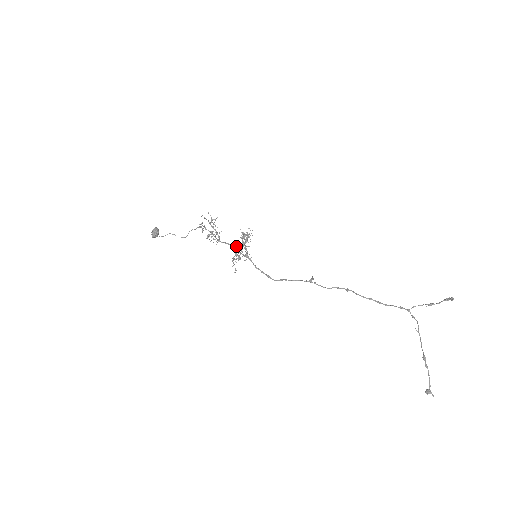
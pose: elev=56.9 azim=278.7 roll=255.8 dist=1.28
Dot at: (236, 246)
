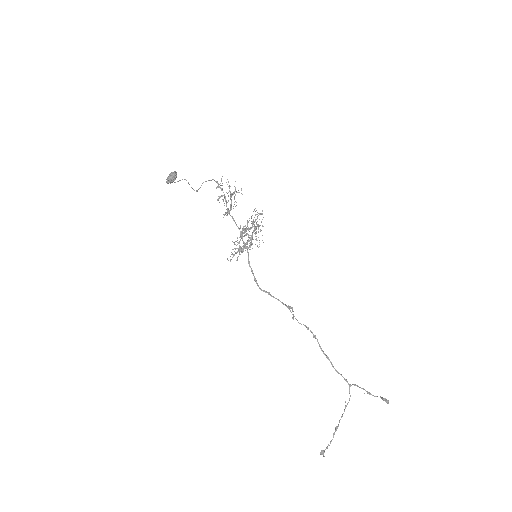
Dot at: occluded
